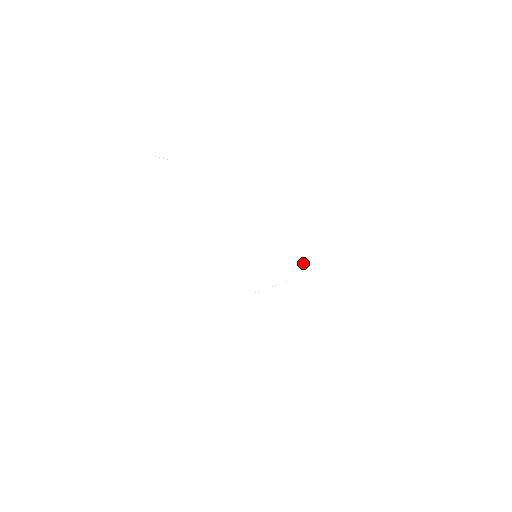
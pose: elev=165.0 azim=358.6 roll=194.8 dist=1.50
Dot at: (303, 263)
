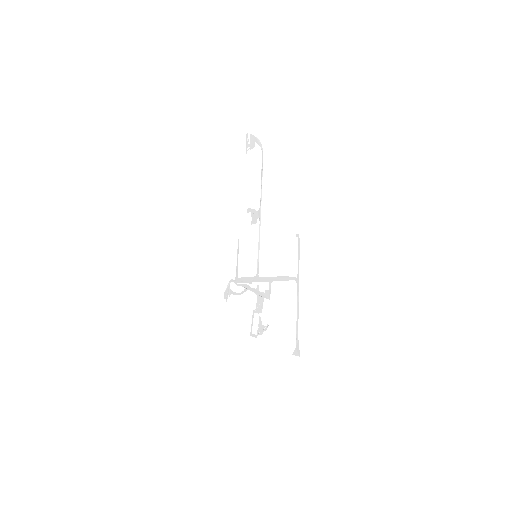
Dot at: (270, 287)
